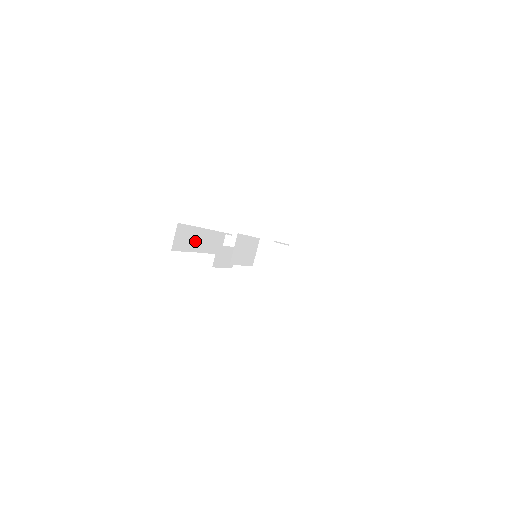
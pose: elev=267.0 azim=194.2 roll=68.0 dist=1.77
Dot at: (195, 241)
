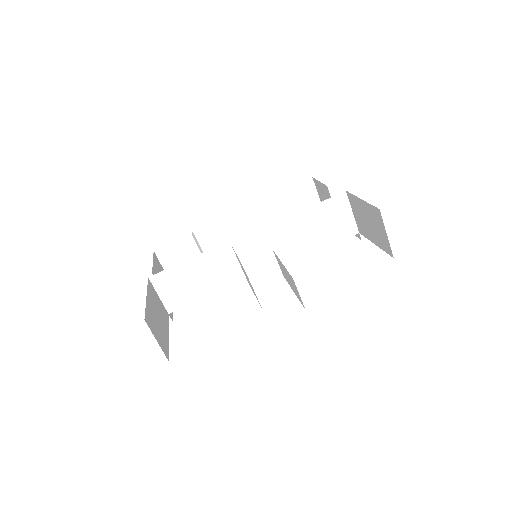
Dot at: (220, 239)
